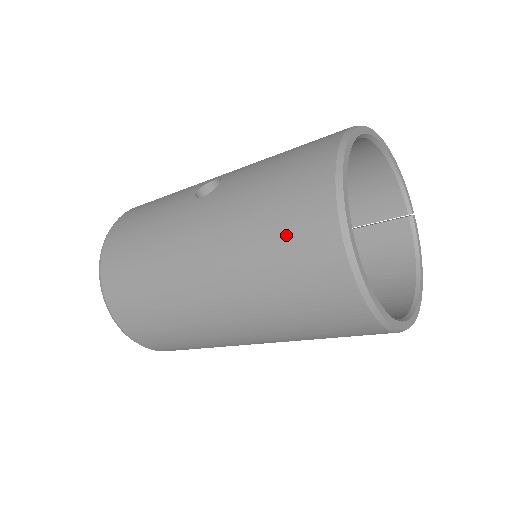
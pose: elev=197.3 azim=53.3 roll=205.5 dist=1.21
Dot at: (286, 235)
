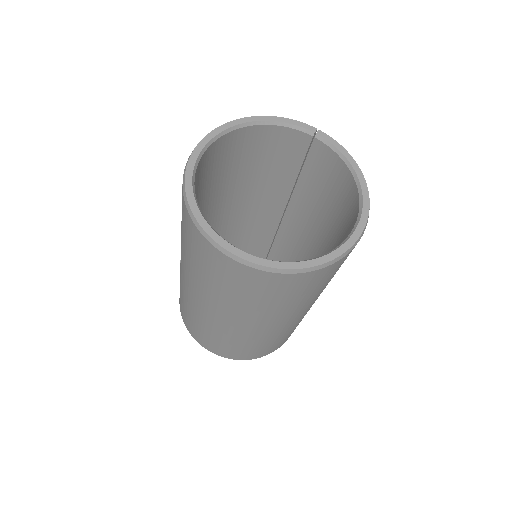
Dot at: (210, 269)
